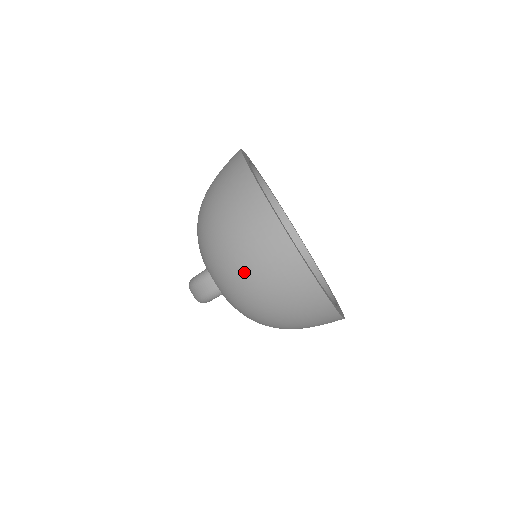
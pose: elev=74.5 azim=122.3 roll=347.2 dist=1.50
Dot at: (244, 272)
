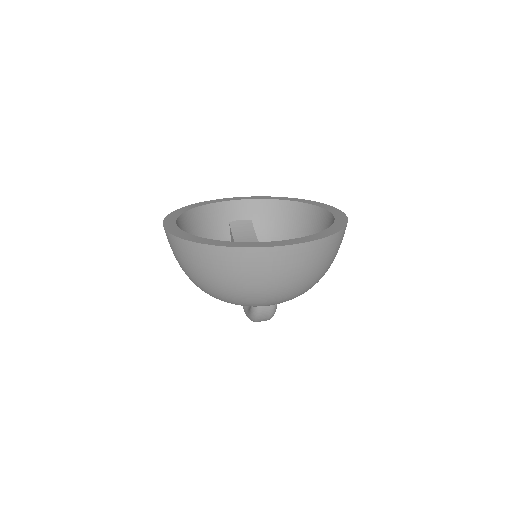
Dot at: (284, 288)
